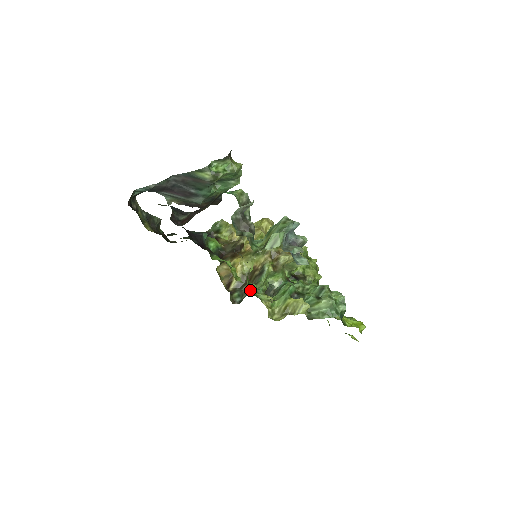
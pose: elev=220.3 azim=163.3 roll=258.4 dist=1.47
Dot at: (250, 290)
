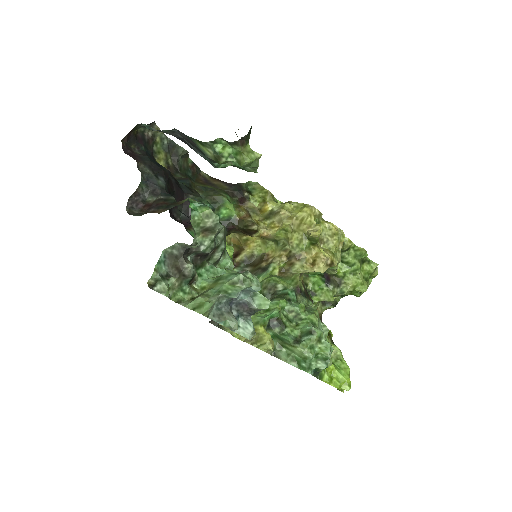
Dot at: occluded
